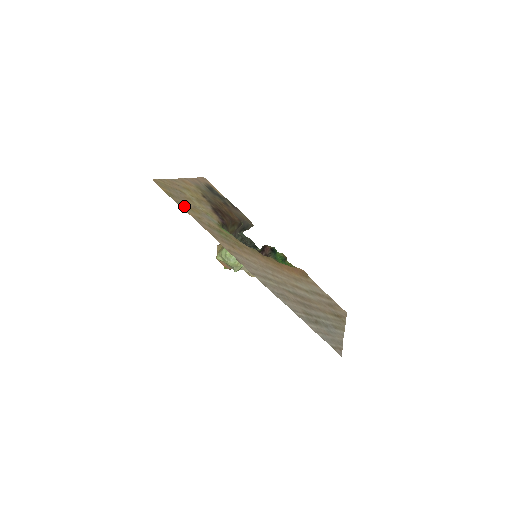
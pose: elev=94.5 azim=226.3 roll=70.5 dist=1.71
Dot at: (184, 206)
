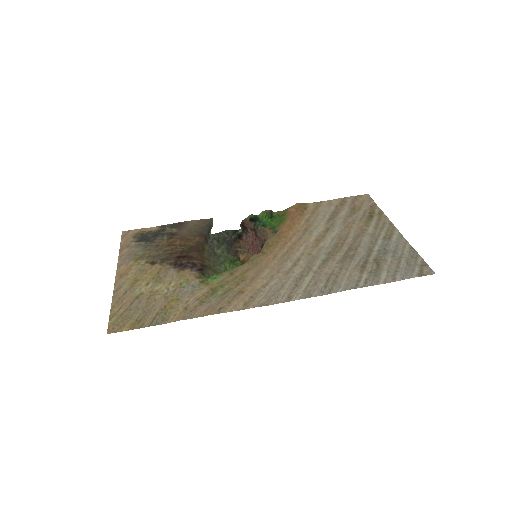
Dot at: (161, 316)
